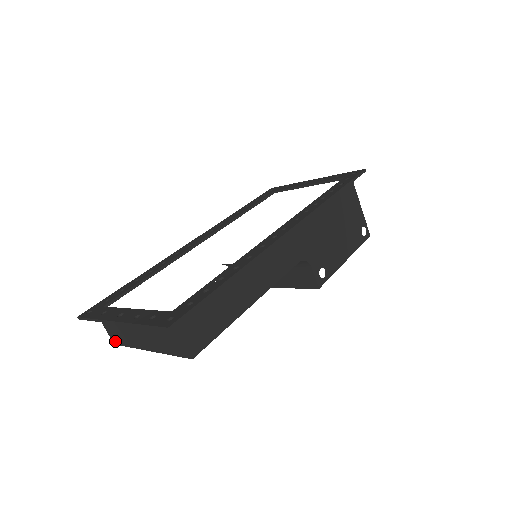
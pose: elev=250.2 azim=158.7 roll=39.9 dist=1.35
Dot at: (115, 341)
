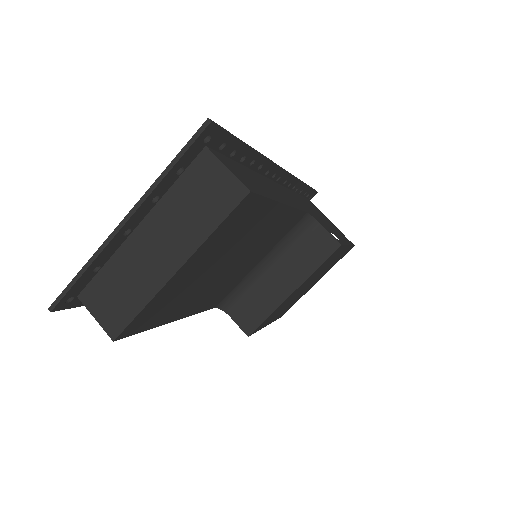
Dot at: (115, 329)
